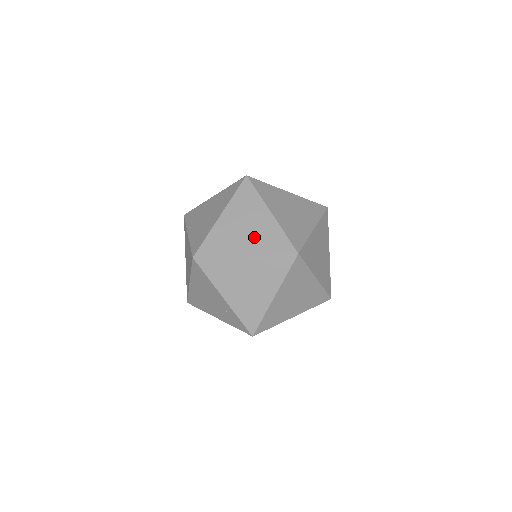
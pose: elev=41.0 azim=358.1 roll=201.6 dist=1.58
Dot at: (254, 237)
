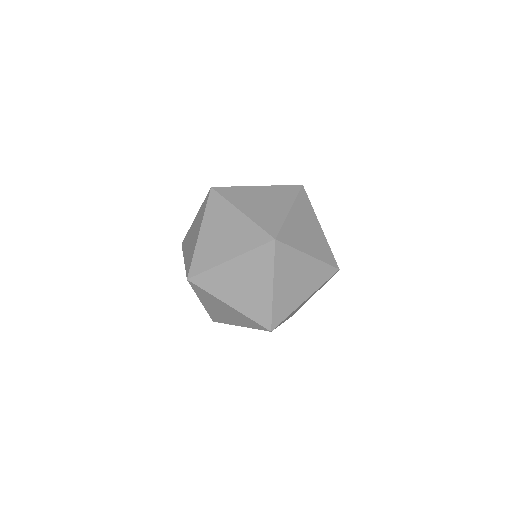
Dot at: (246, 297)
